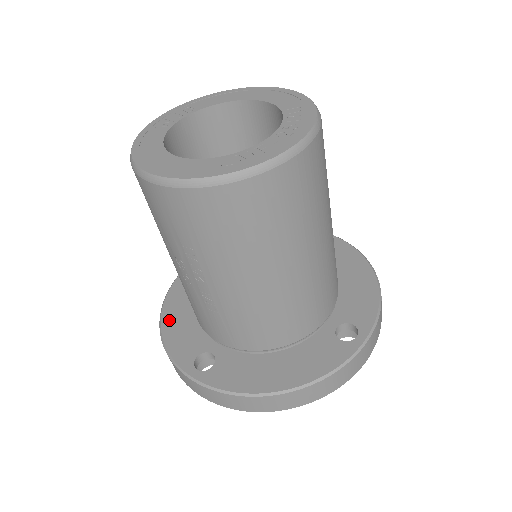
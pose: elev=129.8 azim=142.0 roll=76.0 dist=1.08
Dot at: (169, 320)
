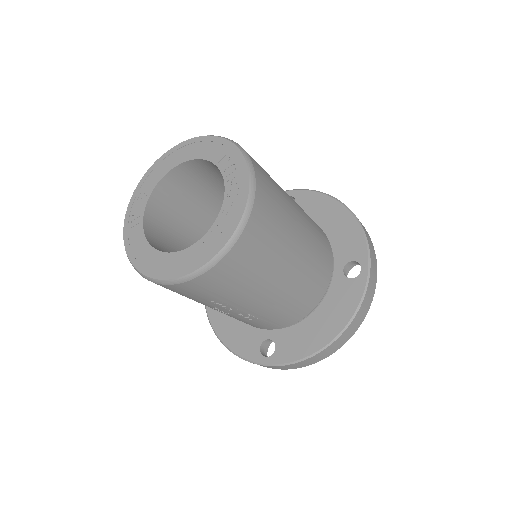
Dot at: (222, 331)
